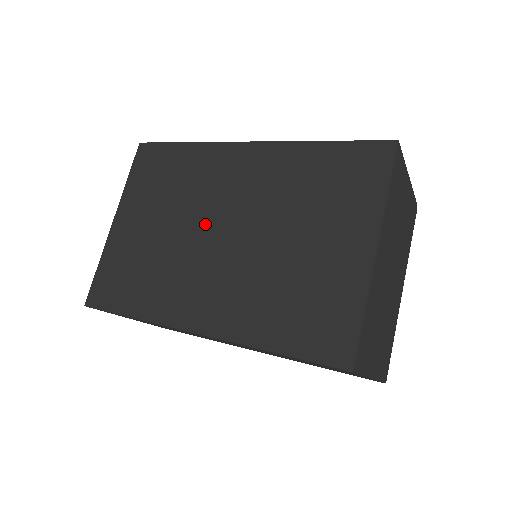
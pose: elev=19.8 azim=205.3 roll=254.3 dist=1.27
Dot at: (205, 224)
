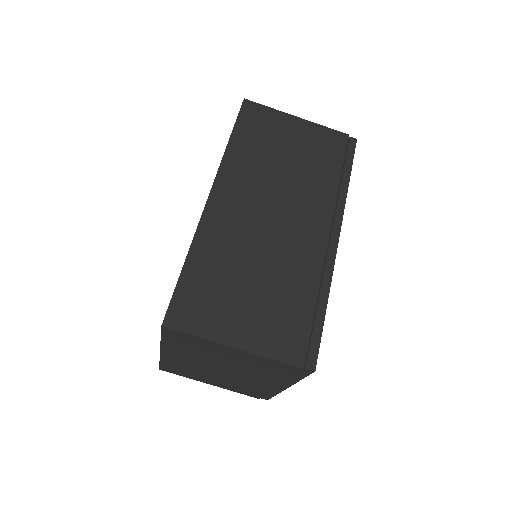
Dot at: occluded
